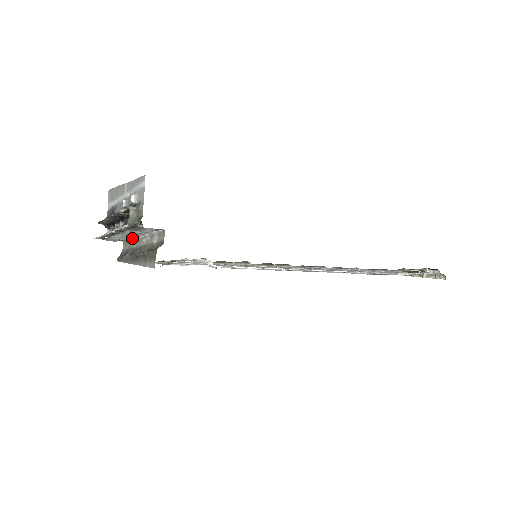
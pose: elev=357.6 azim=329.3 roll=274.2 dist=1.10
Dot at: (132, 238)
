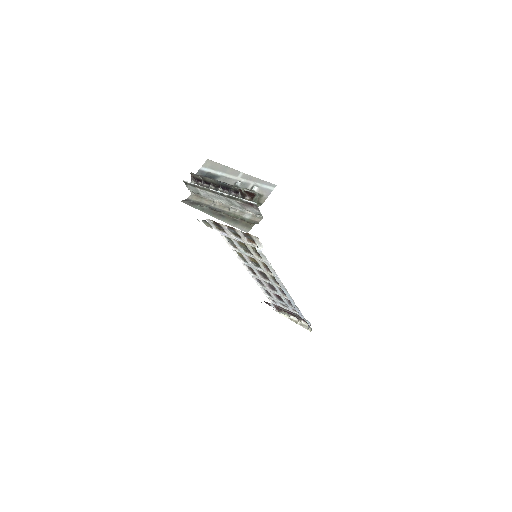
Dot at: (215, 200)
